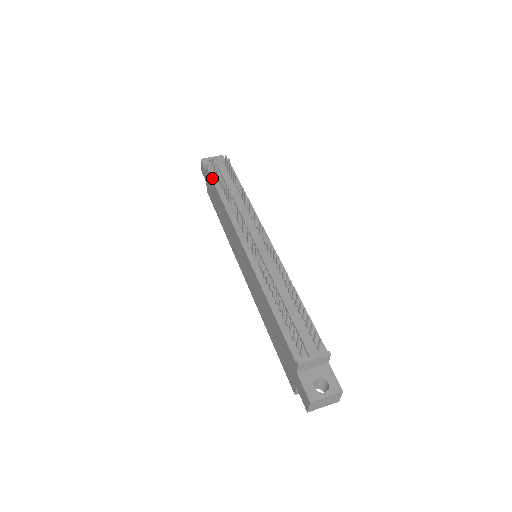
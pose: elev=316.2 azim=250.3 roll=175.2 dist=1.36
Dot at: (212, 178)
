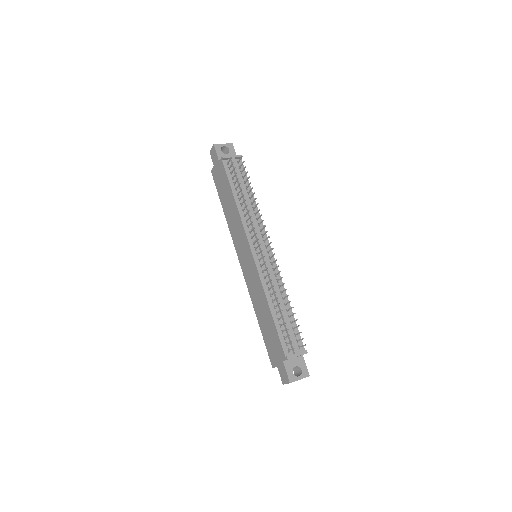
Dot at: (227, 174)
